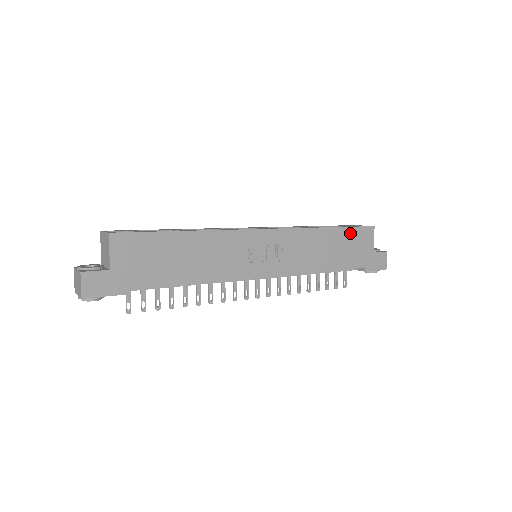
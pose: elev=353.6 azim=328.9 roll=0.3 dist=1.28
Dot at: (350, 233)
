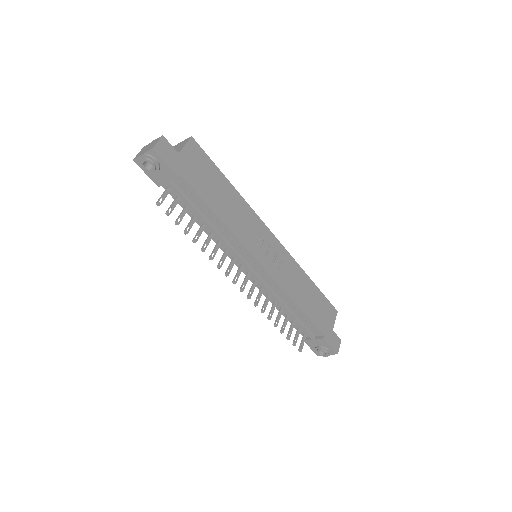
Dot at: (322, 298)
